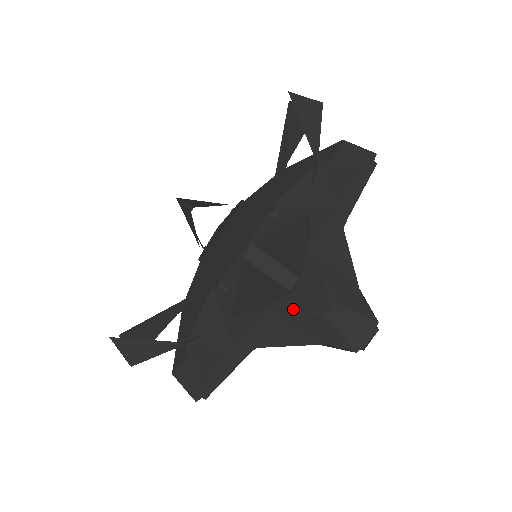
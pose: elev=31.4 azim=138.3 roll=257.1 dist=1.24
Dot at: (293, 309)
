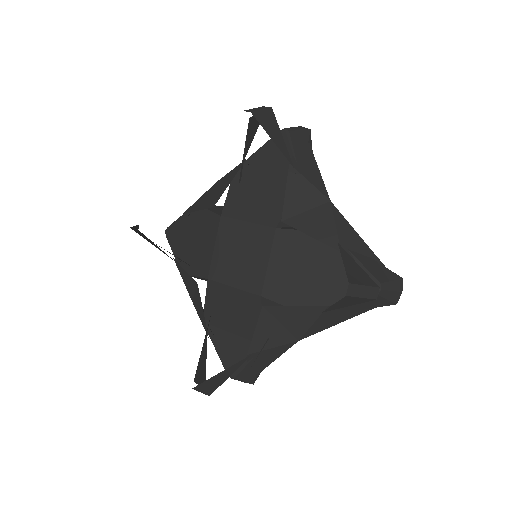
Dot at: occluded
